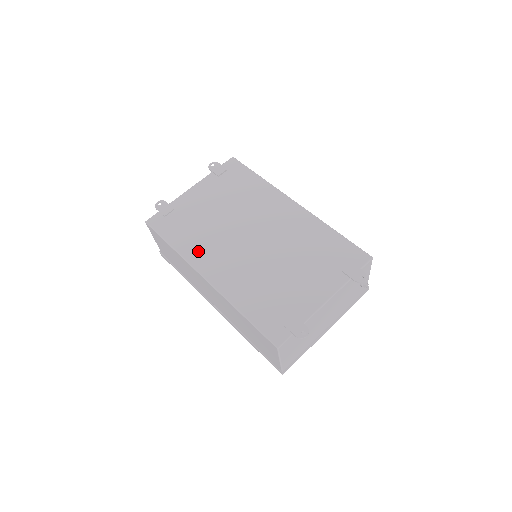
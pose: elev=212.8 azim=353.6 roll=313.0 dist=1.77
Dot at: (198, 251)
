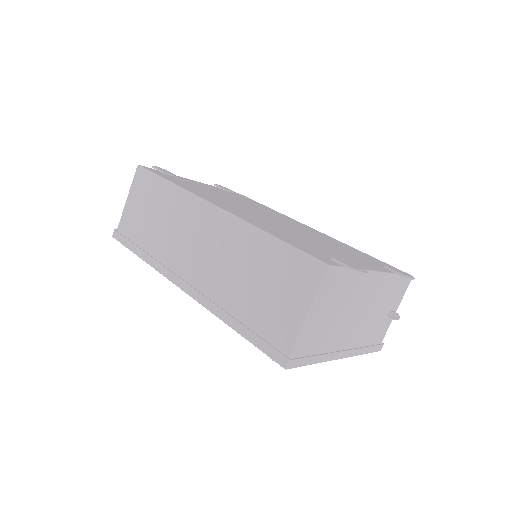
Dot at: (205, 195)
